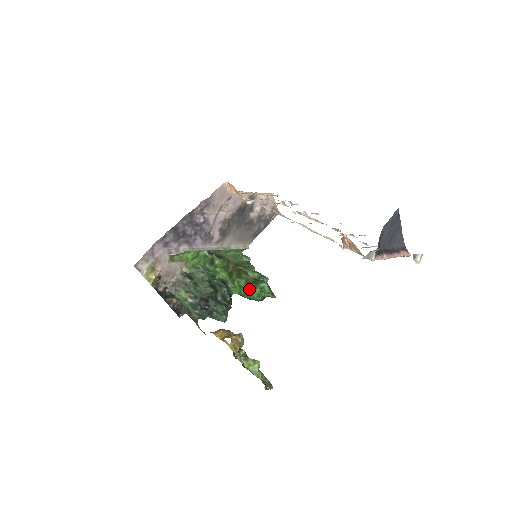
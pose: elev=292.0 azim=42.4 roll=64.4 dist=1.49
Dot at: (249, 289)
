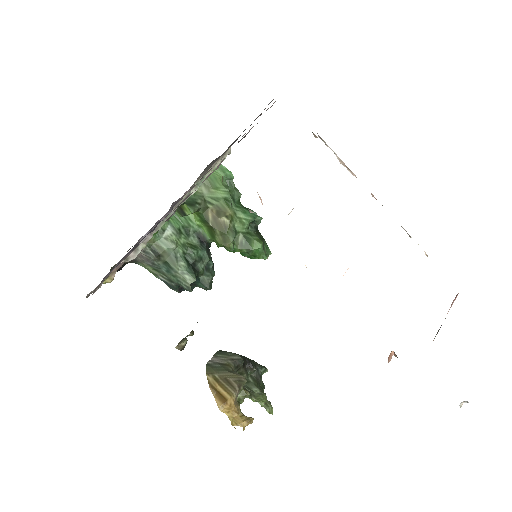
Dot at: (238, 251)
